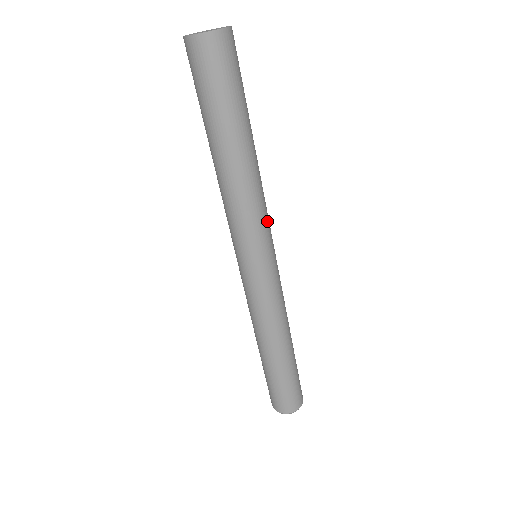
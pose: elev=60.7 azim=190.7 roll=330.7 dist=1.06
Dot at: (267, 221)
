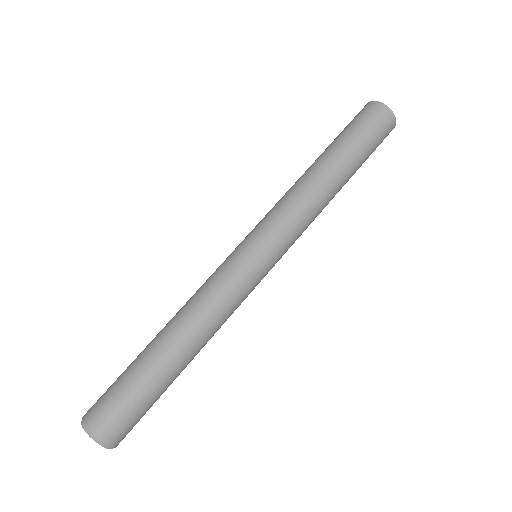
Dot at: occluded
